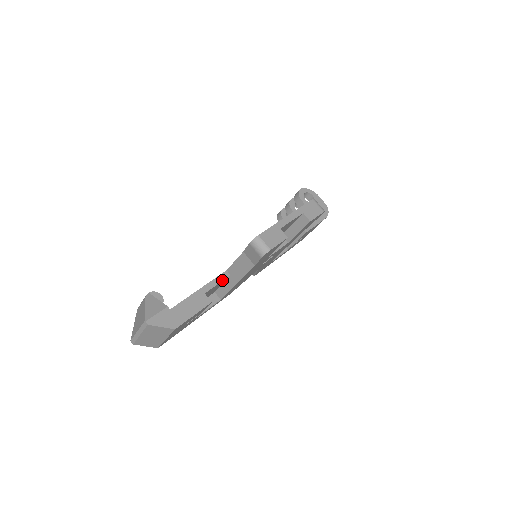
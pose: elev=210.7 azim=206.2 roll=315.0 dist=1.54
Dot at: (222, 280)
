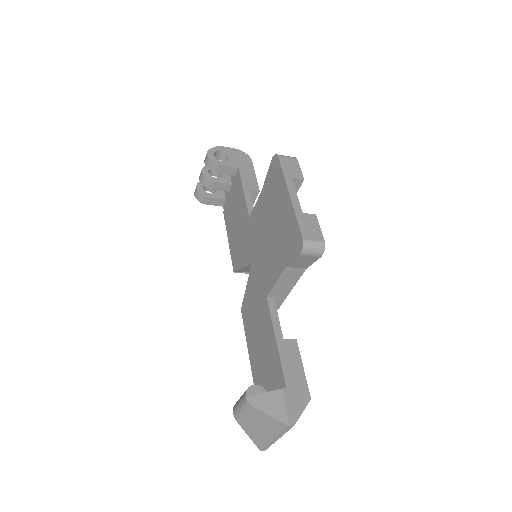
Dot at: (276, 310)
